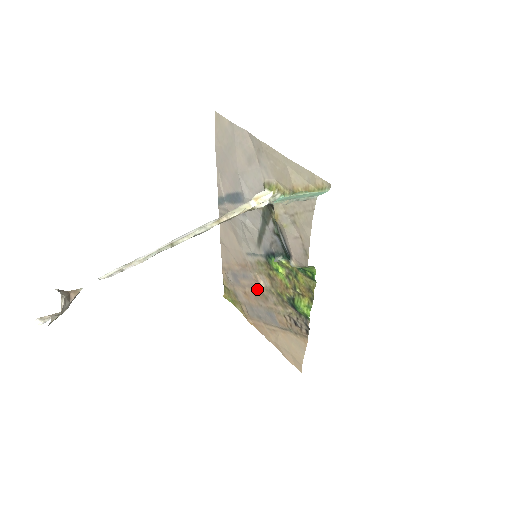
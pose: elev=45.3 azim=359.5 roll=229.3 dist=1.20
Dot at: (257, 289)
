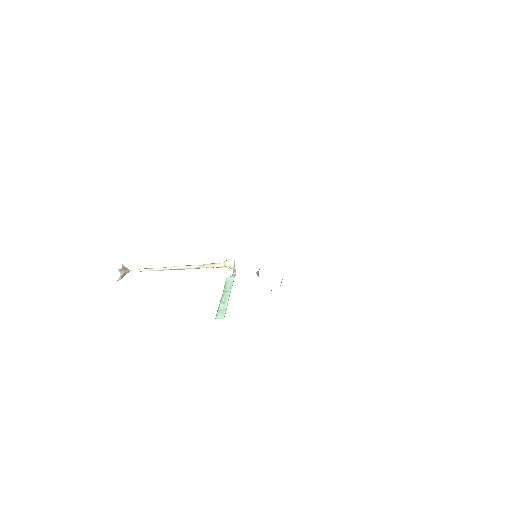
Dot at: occluded
